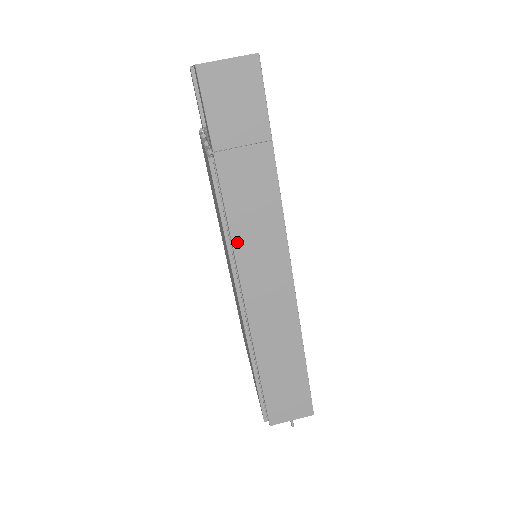
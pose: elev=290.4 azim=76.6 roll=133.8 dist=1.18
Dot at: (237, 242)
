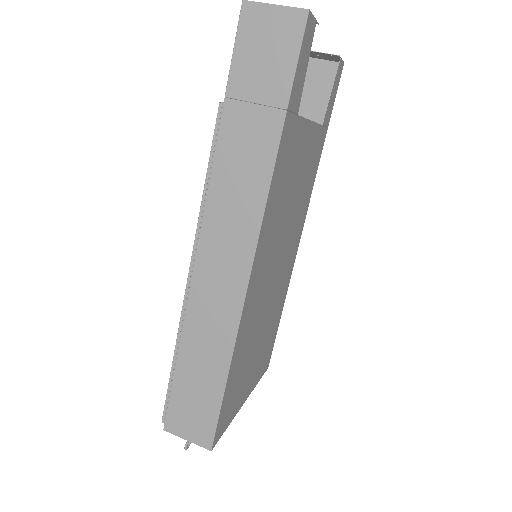
Dot at: (210, 204)
